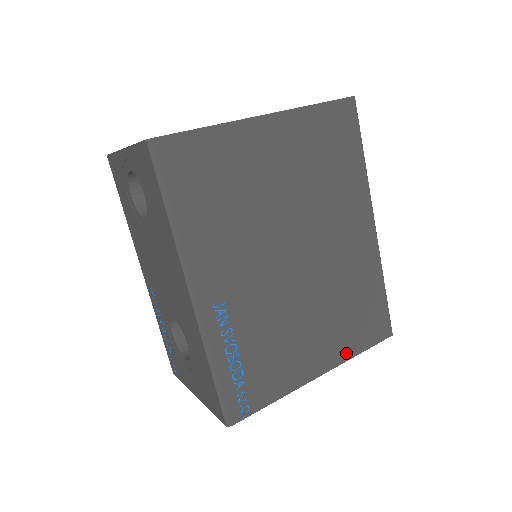
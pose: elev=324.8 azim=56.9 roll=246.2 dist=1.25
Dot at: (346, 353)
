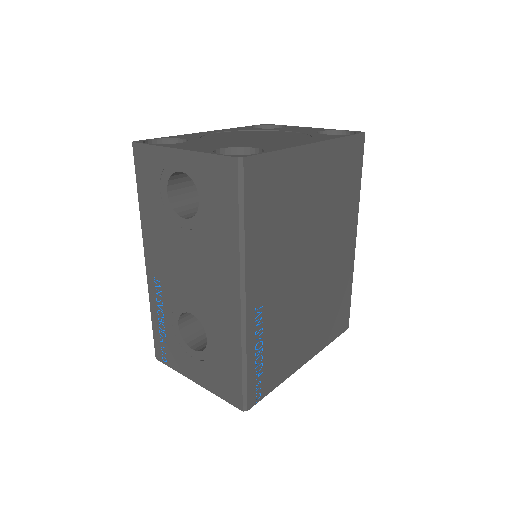
Dot at: (322, 344)
